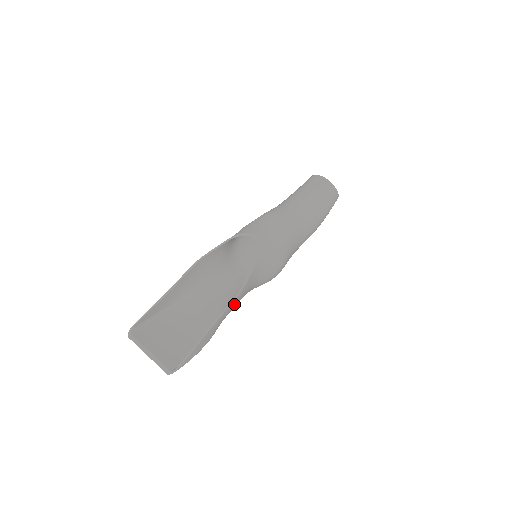
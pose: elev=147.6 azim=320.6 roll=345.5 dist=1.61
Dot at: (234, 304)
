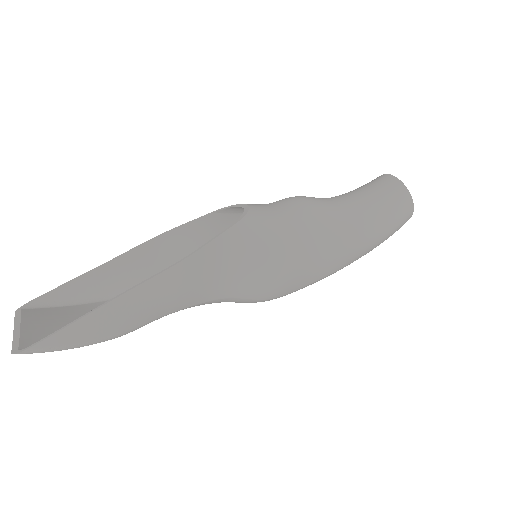
Dot at: (173, 279)
